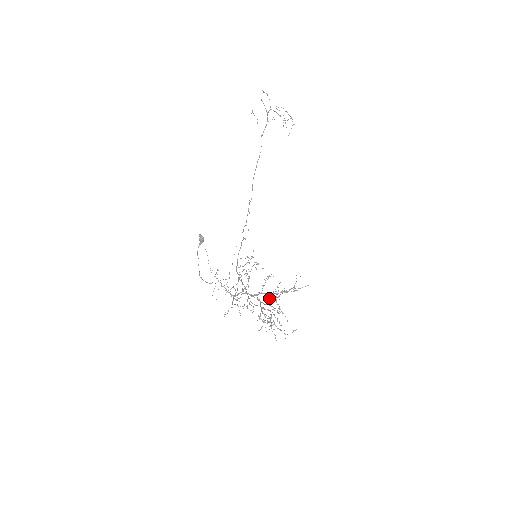
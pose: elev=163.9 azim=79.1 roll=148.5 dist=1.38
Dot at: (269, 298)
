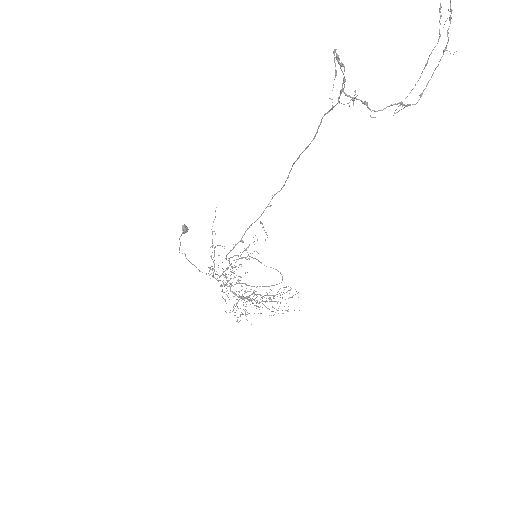
Dot at: occluded
